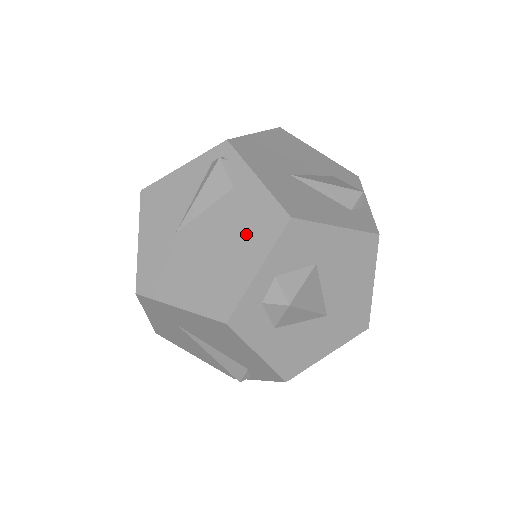
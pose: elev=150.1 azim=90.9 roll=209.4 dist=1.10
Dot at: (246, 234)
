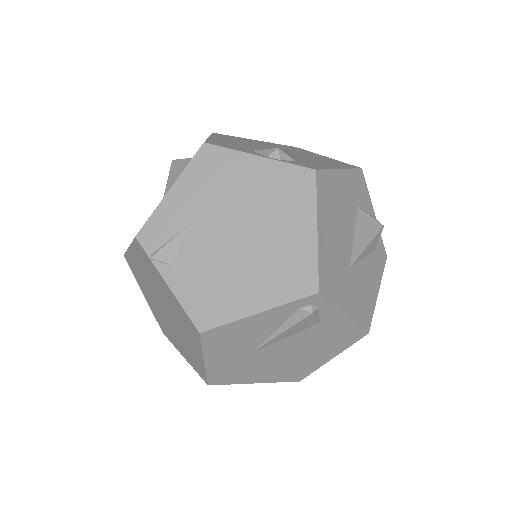
Dot at: (326, 345)
